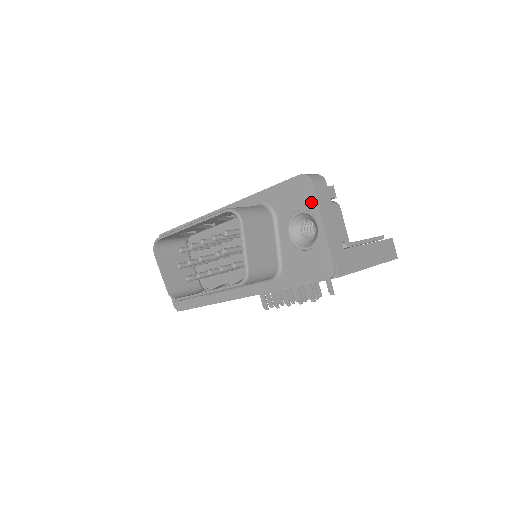
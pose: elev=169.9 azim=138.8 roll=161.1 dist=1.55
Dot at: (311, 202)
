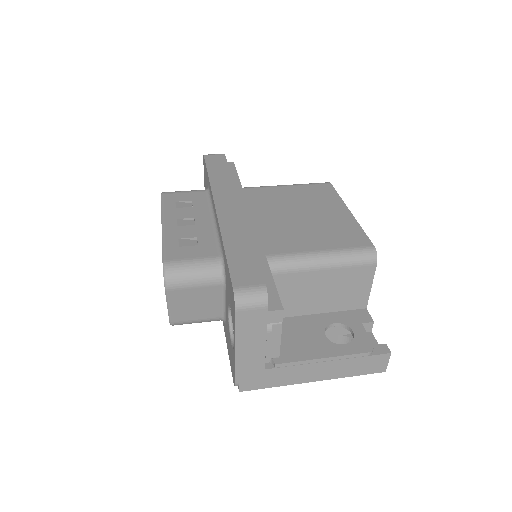
Dot at: (233, 322)
